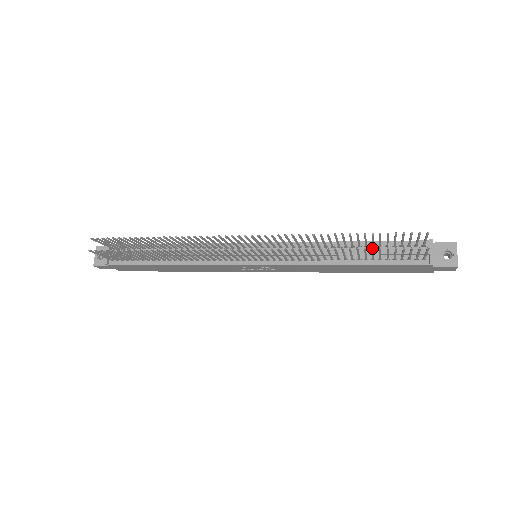
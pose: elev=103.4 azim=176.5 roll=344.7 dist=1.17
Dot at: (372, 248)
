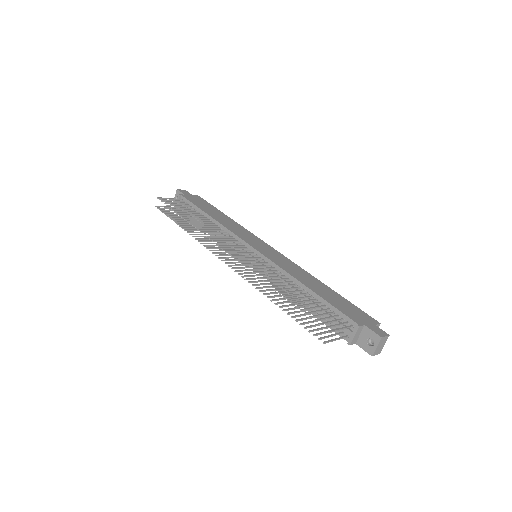
Dot at: (291, 317)
